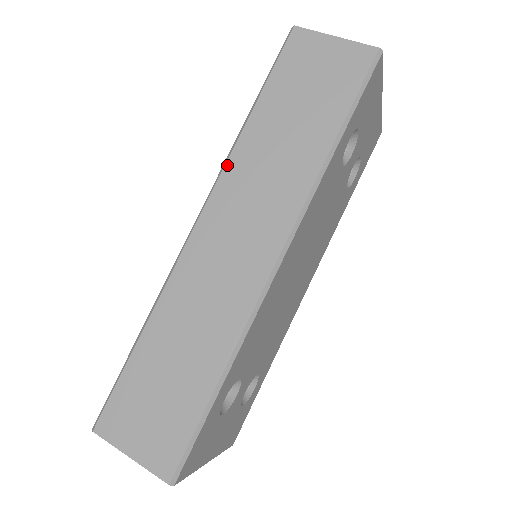
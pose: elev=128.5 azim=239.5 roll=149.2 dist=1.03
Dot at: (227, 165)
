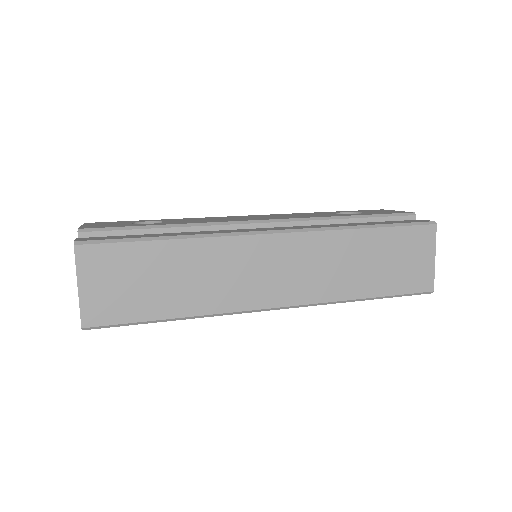
Dot at: (326, 232)
